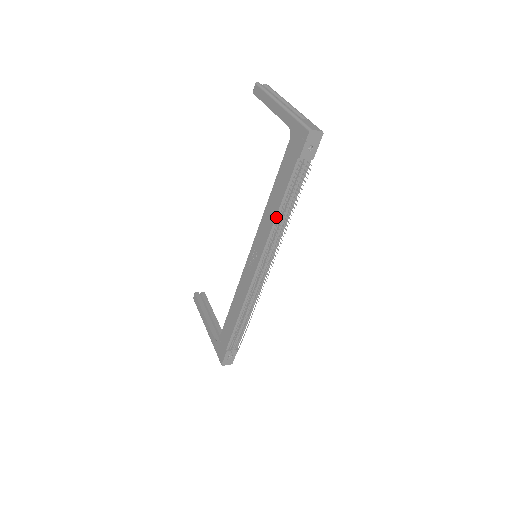
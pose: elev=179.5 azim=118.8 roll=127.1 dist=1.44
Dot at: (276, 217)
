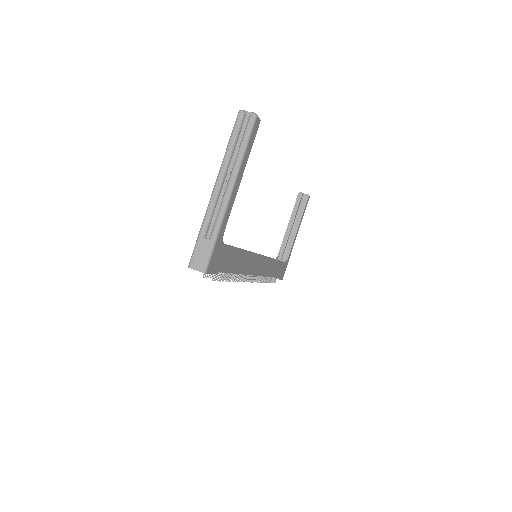
Dot at: occluded
